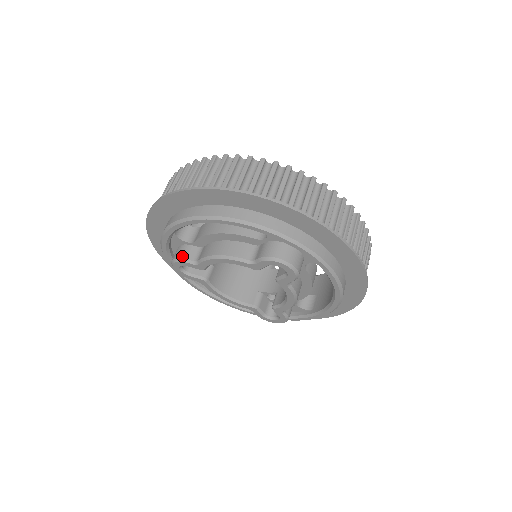
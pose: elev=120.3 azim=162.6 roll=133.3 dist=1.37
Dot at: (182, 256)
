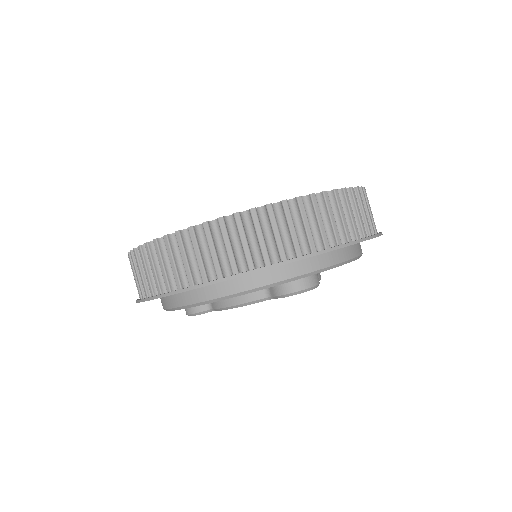
Dot at: (195, 311)
